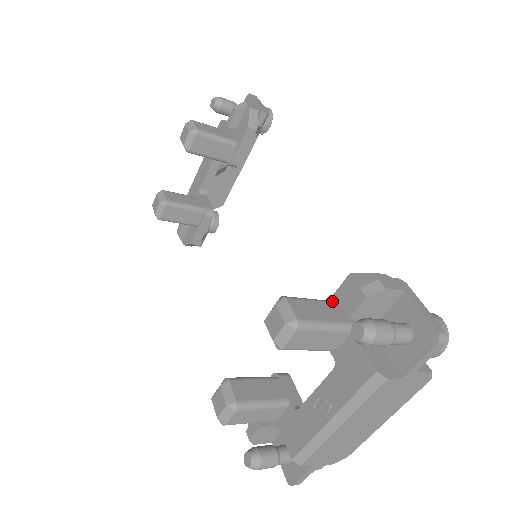
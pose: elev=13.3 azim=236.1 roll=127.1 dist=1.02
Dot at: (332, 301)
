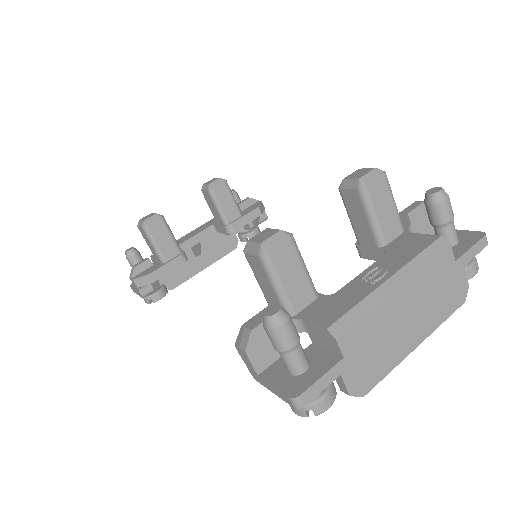
Dot at: occluded
